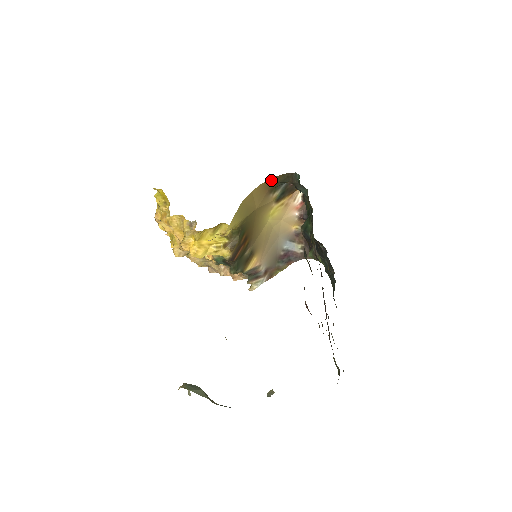
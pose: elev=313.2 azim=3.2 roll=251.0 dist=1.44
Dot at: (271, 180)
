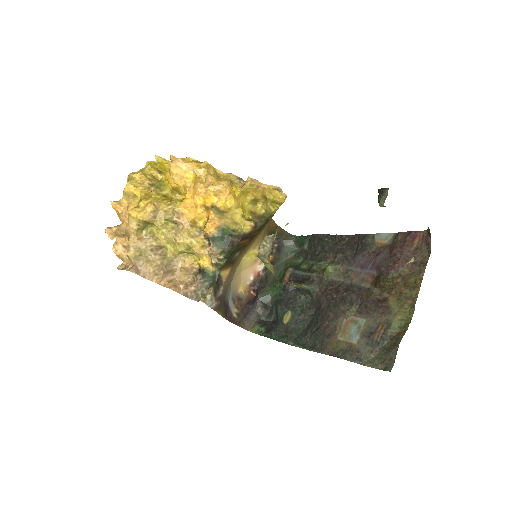
Dot at: (275, 224)
